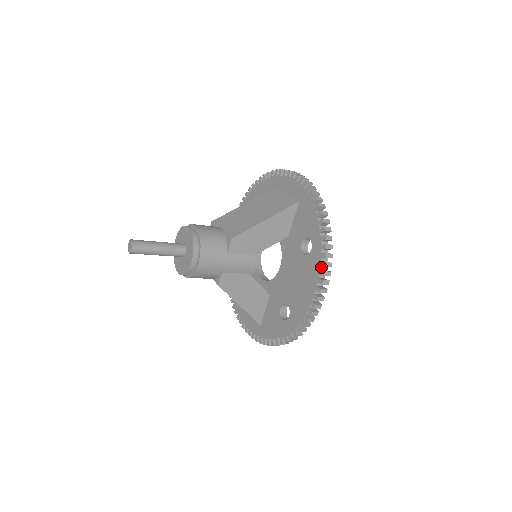
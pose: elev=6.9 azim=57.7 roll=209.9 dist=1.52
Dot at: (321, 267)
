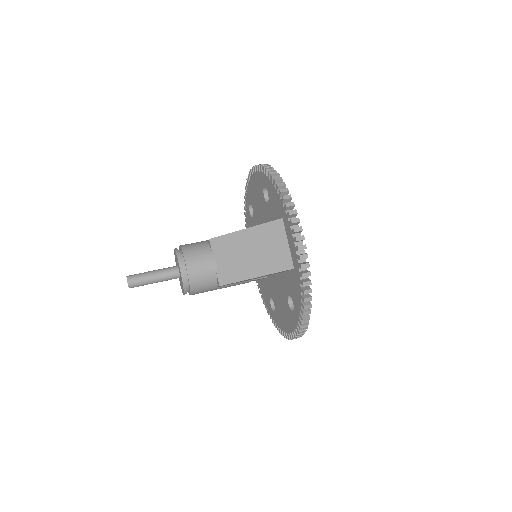
Dot at: (295, 330)
